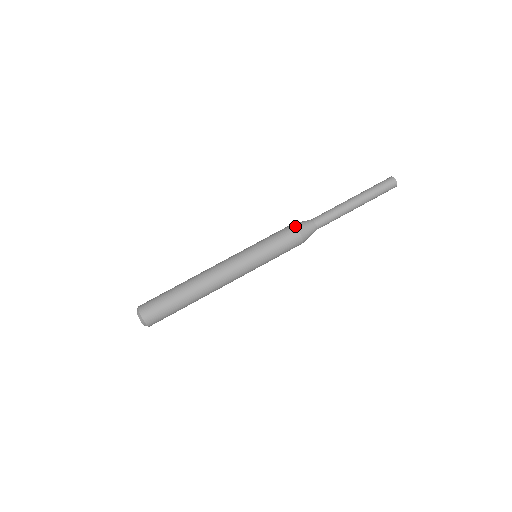
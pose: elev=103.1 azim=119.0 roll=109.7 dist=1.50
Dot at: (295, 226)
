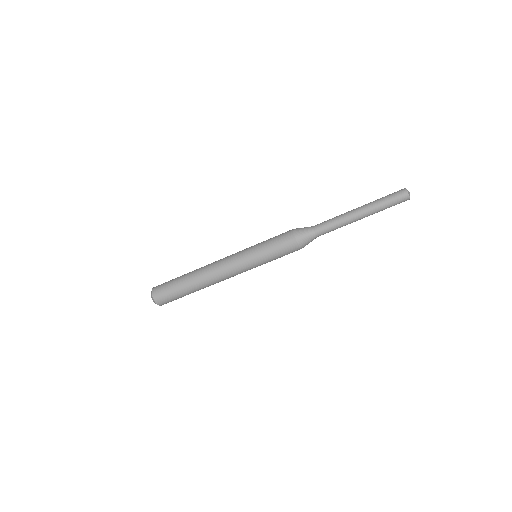
Dot at: (300, 248)
